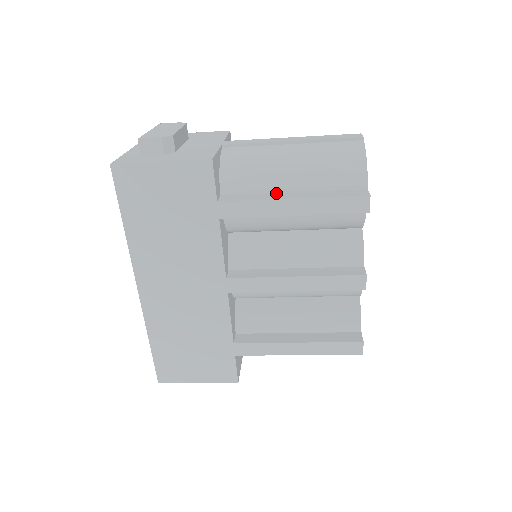
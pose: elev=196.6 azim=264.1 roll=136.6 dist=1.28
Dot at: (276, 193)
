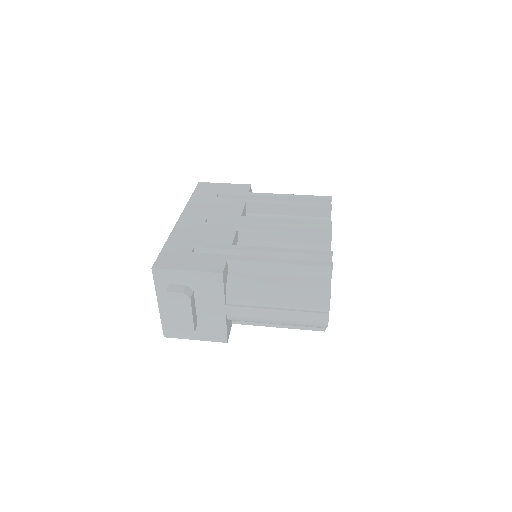
Dot at: occluded
